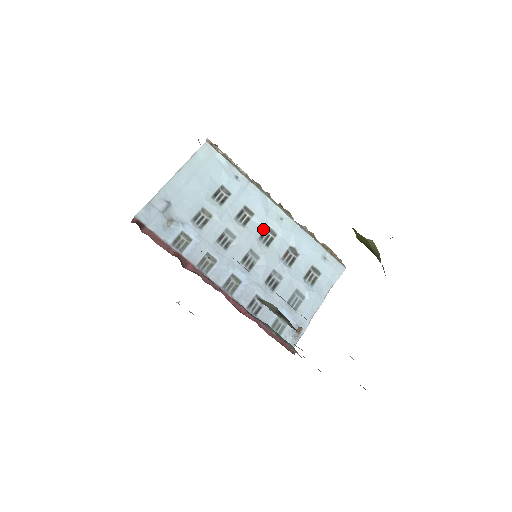
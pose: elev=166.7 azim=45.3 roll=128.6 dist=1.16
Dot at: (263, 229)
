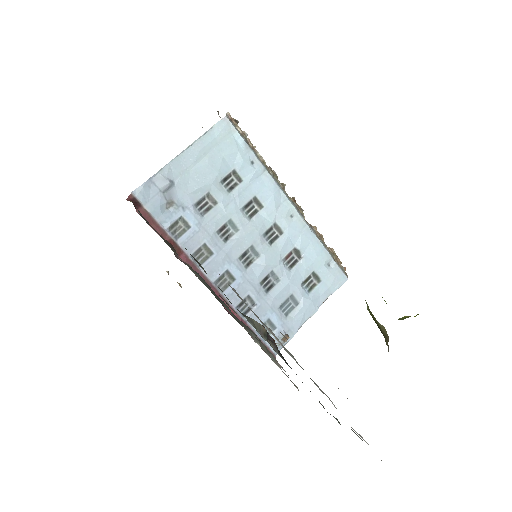
Dot at: (270, 225)
